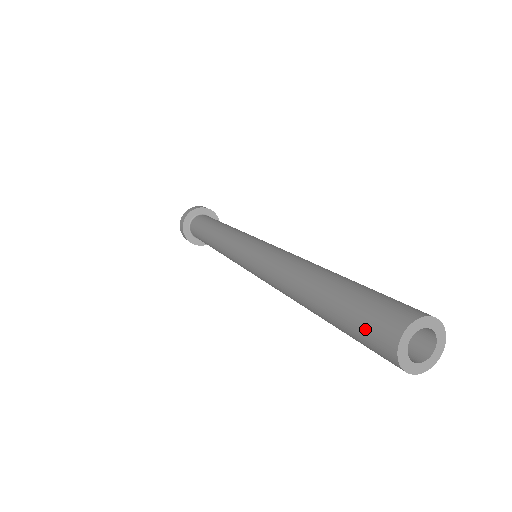
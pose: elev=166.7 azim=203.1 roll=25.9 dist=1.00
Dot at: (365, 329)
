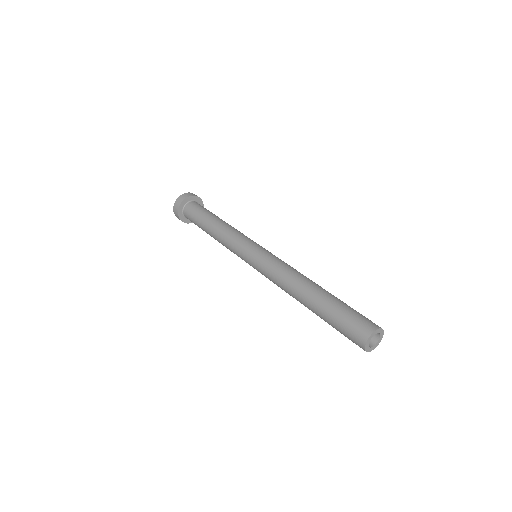
Dot at: occluded
